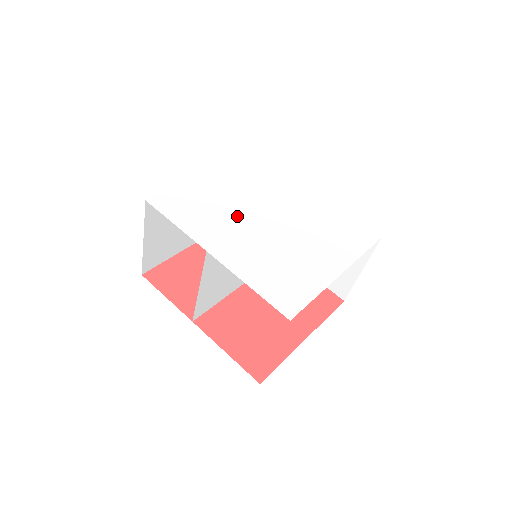
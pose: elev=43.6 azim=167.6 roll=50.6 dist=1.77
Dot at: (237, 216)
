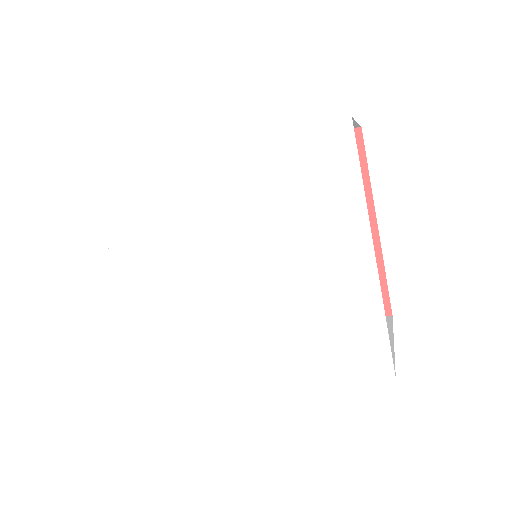
Dot at: (212, 312)
